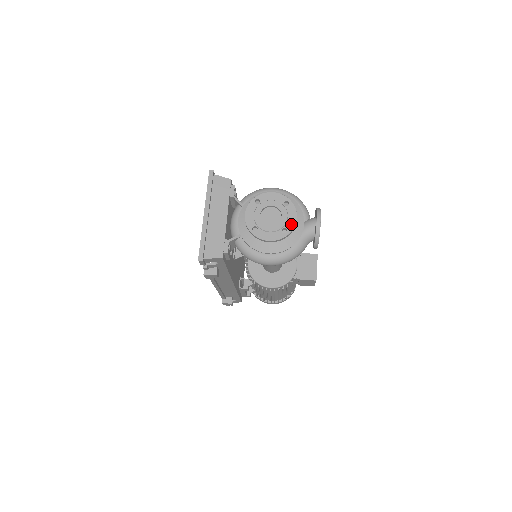
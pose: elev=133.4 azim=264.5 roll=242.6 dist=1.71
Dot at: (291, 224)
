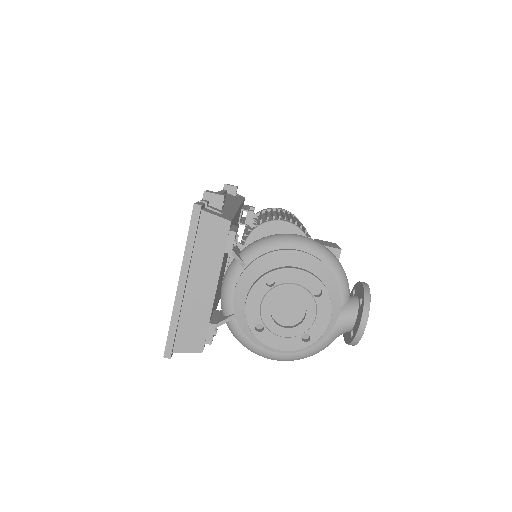
Dot at: (319, 329)
